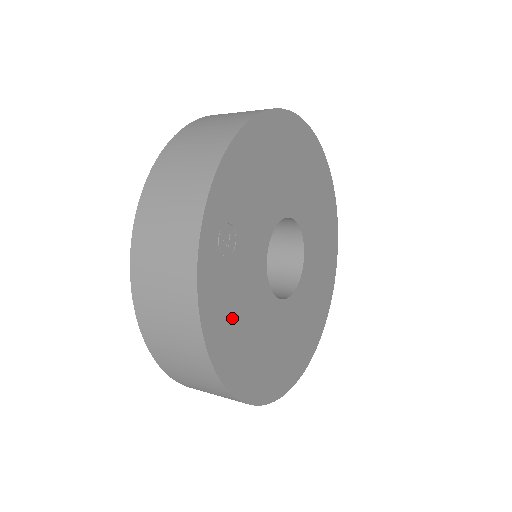
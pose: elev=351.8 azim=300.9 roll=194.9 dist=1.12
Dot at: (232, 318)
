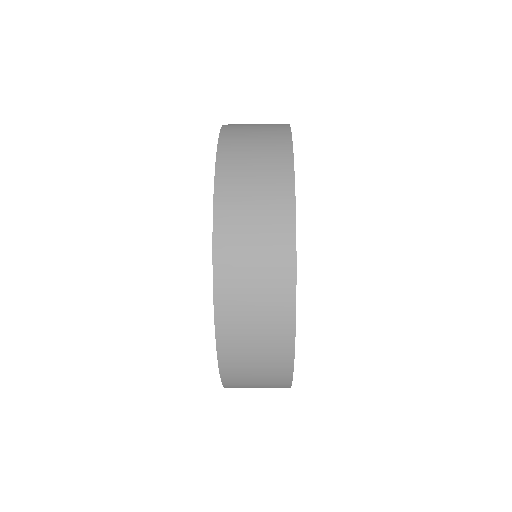
Dot at: occluded
